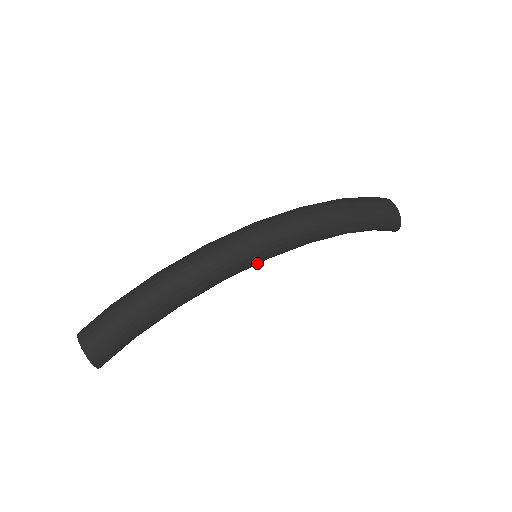
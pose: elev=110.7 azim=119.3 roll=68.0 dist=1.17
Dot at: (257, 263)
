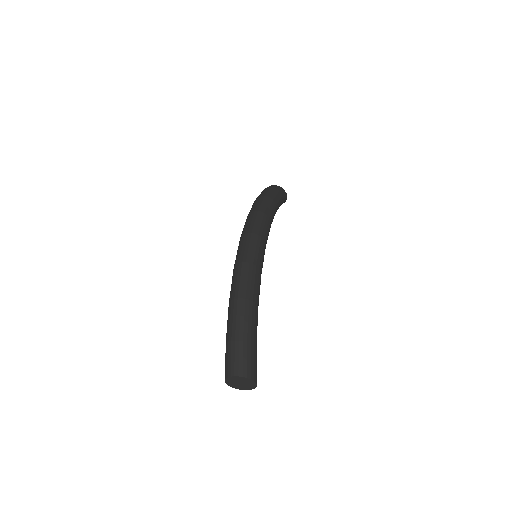
Dot at: (264, 254)
